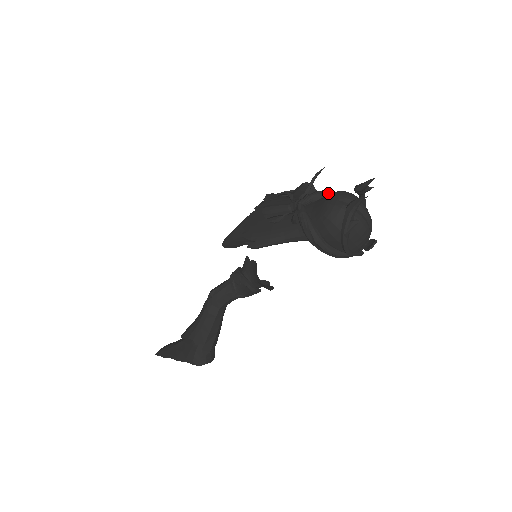
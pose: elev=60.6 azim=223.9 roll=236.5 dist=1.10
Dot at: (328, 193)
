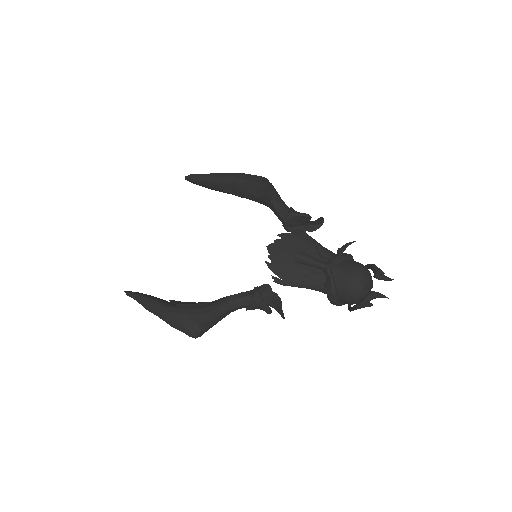
Dot at: (349, 259)
